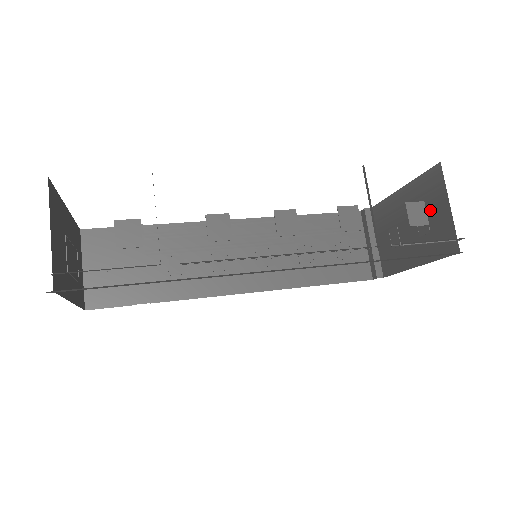
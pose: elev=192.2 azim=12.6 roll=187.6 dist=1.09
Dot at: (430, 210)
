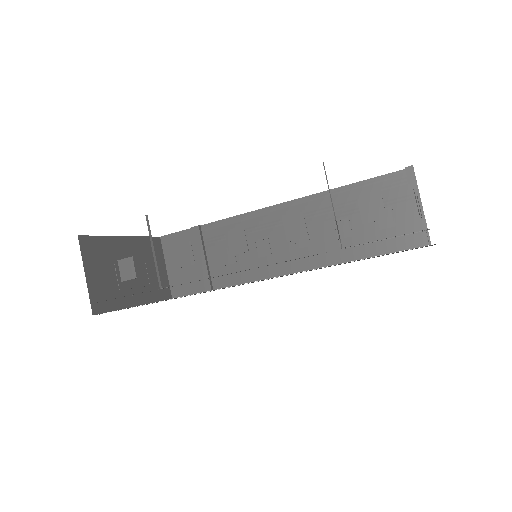
Dot at: occluded
